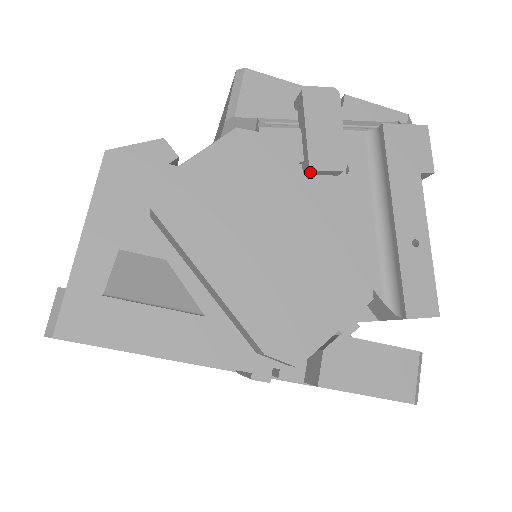
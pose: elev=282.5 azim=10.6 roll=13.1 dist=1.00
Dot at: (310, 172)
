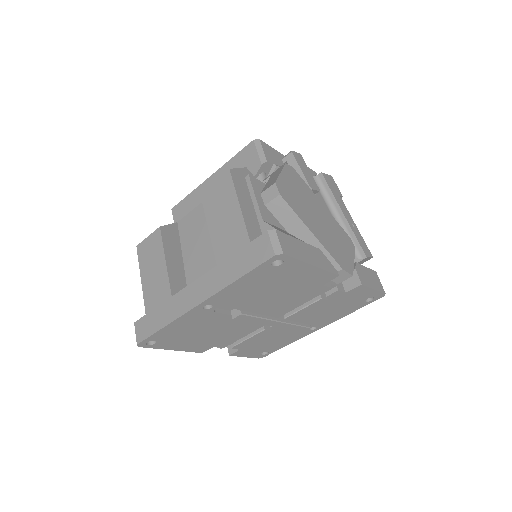
Dot at: occluded
